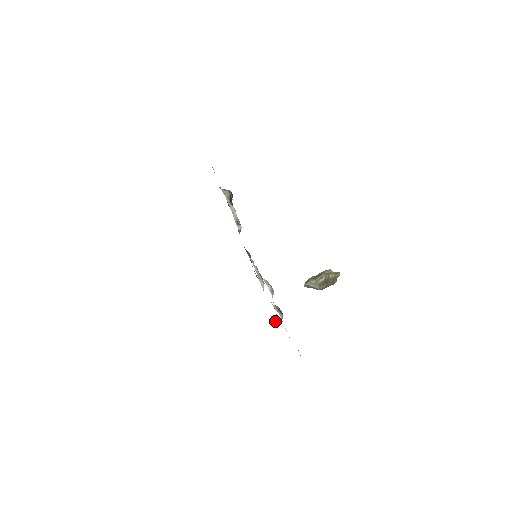
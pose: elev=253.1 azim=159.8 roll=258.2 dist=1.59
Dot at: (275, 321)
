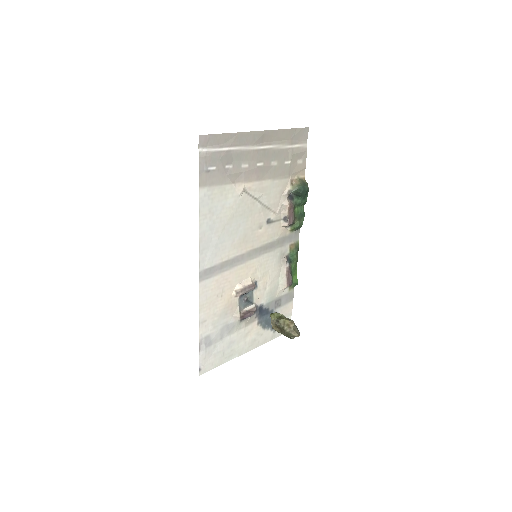
Dot at: occluded
